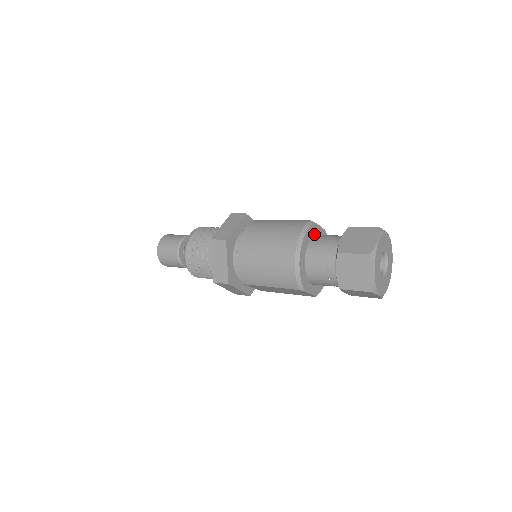
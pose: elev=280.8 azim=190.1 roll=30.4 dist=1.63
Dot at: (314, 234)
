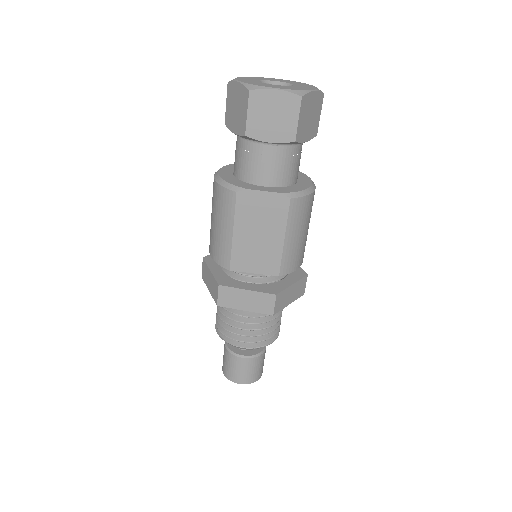
Dot at: occluded
